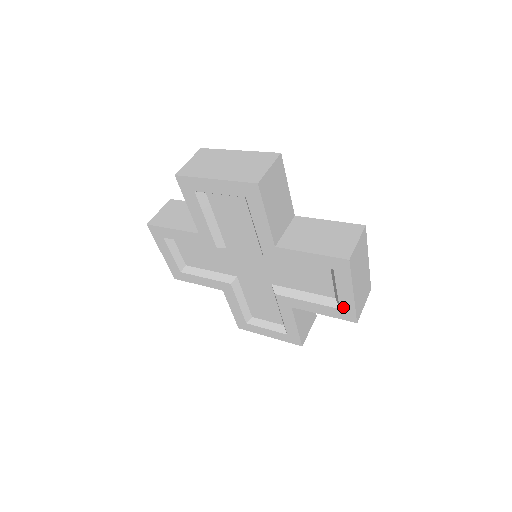
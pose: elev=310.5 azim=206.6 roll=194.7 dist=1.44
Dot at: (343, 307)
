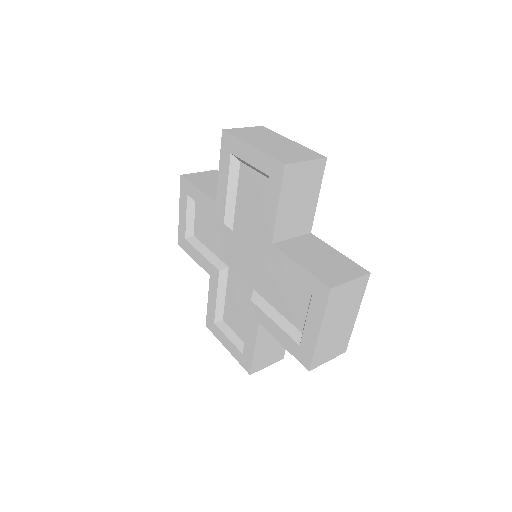
Dot at: (304, 345)
